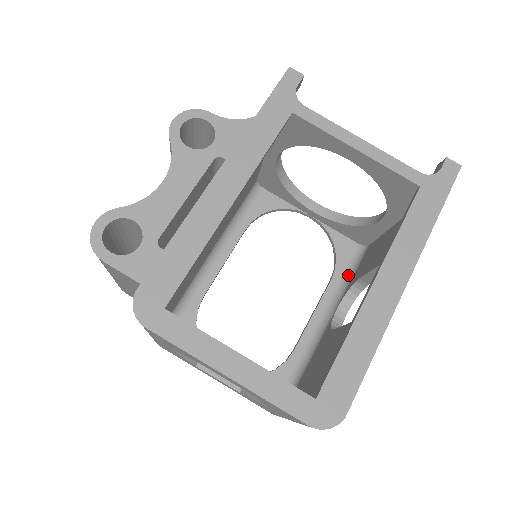
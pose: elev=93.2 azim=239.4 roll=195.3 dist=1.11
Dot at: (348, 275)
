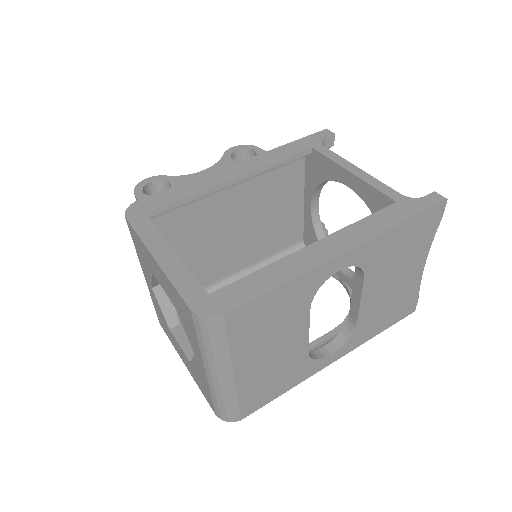
Dot at: occluded
